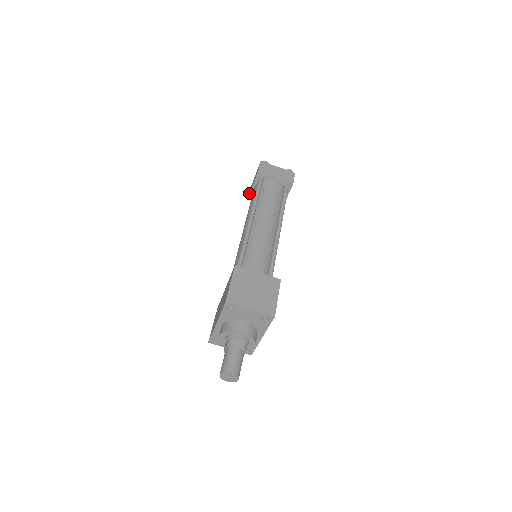
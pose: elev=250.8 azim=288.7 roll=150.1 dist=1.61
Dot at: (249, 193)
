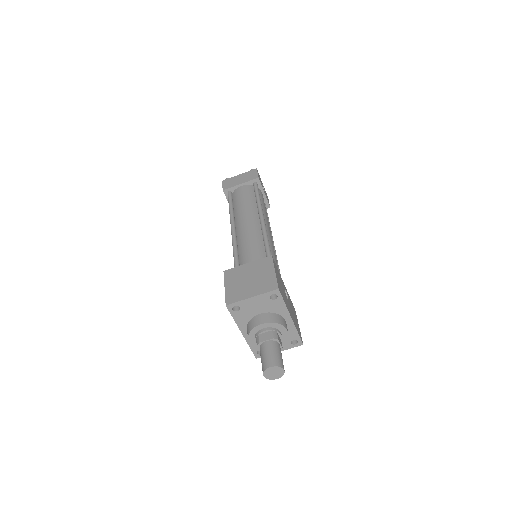
Dot at: occluded
